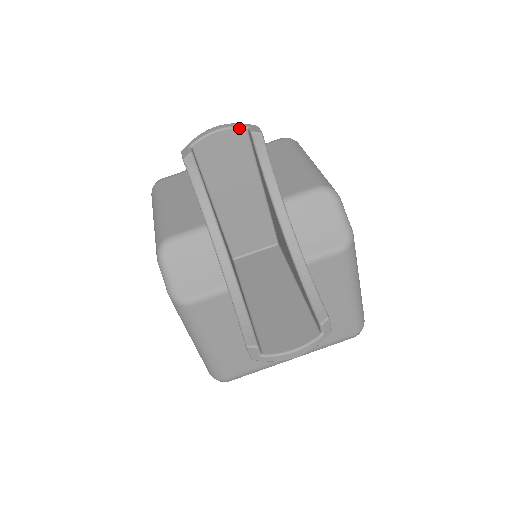
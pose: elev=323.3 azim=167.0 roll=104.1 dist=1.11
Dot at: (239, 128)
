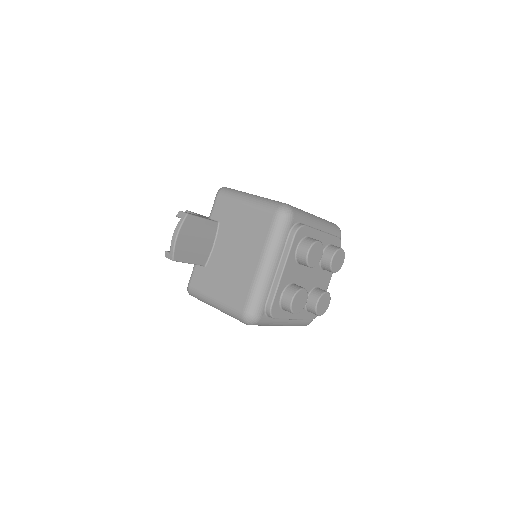
Dot at: occluded
